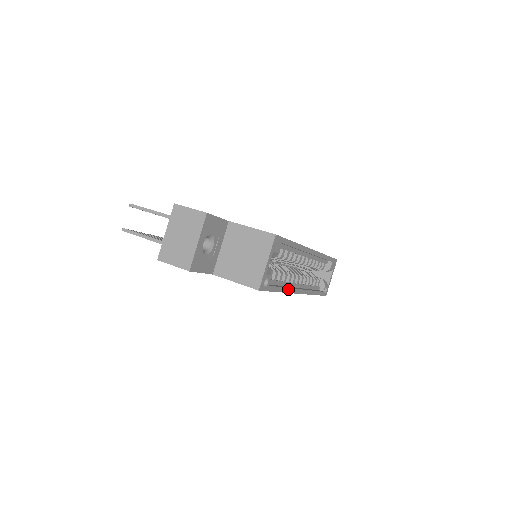
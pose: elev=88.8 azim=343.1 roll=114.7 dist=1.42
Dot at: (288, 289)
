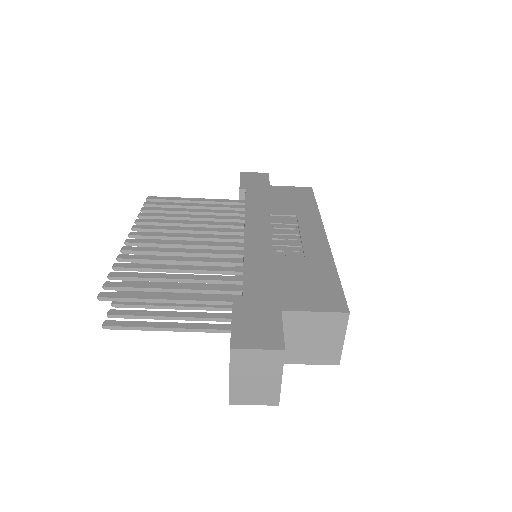
Dot at: occluded
